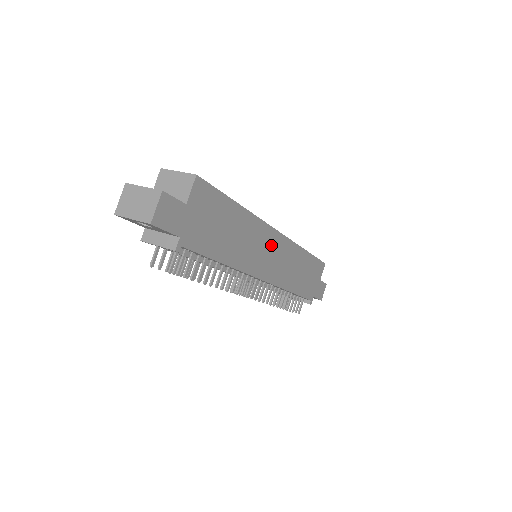
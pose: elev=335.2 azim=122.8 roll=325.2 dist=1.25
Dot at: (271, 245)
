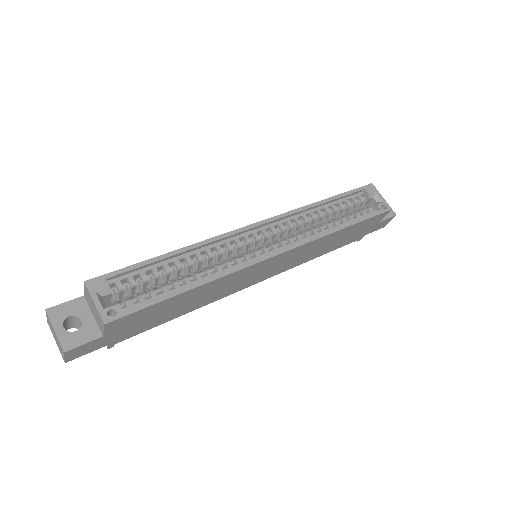
Dot at: (263, 267)
